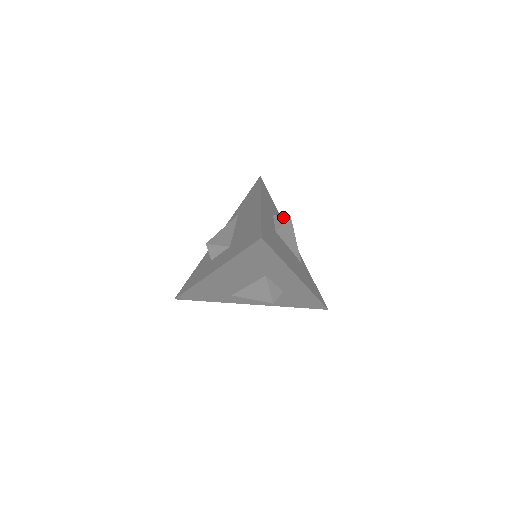
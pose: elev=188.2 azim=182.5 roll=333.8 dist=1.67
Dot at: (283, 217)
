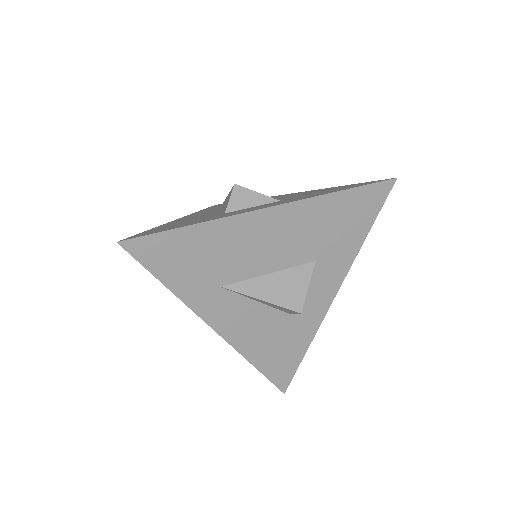
Dot at: occluded
